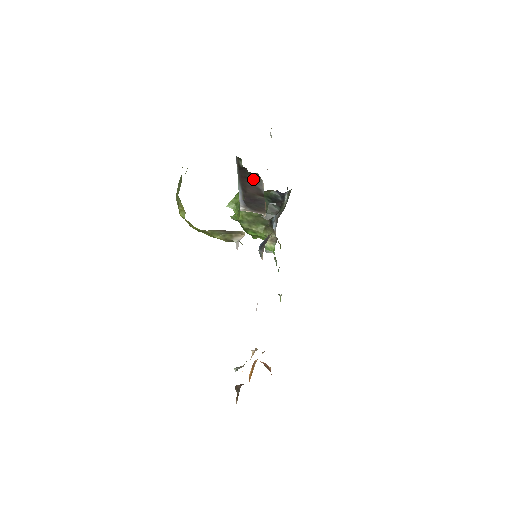
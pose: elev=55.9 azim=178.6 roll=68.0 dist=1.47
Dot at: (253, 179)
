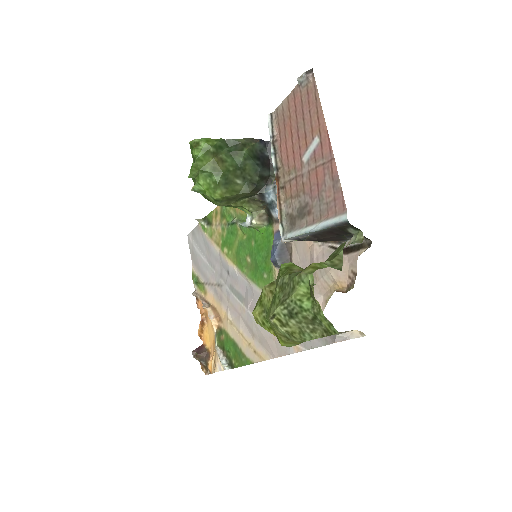
Dot at: (349, 236)
